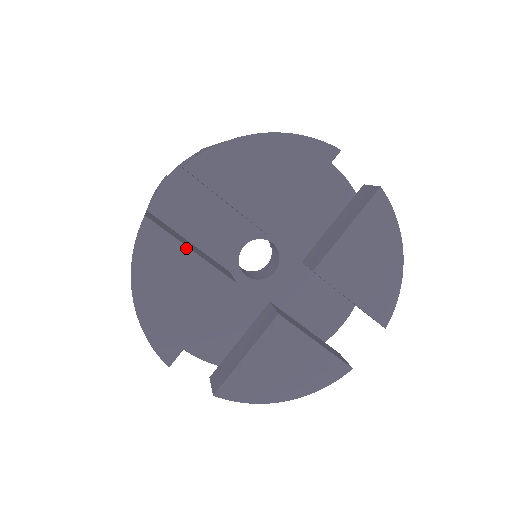
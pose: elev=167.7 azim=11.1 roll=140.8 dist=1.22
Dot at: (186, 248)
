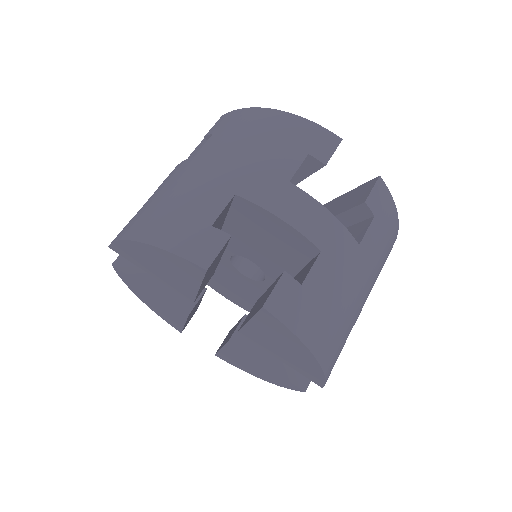
Dot at: (146, 288)
